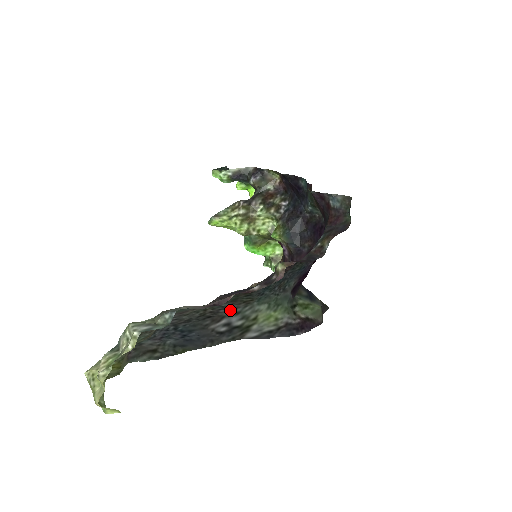
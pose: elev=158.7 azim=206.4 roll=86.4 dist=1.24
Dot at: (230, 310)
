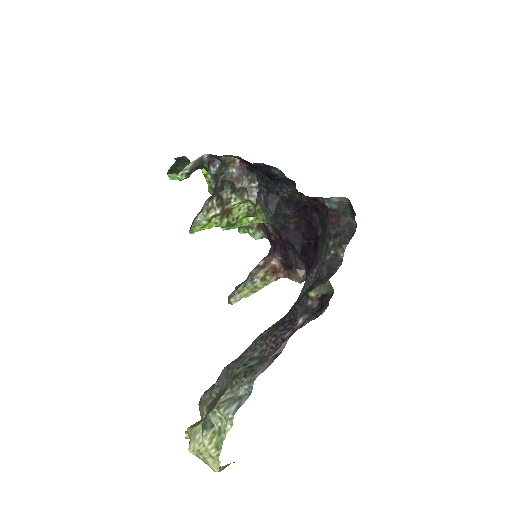
Dot at: occluded
